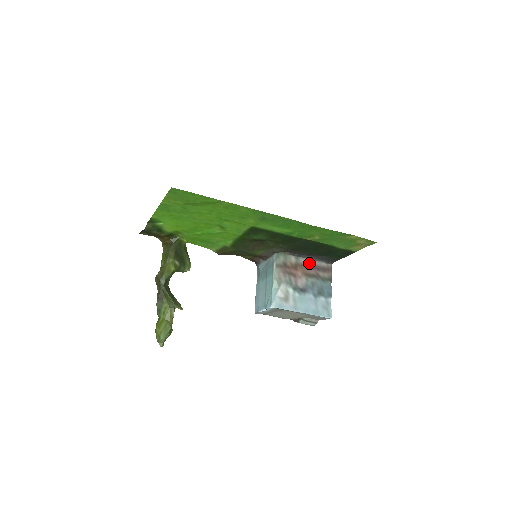
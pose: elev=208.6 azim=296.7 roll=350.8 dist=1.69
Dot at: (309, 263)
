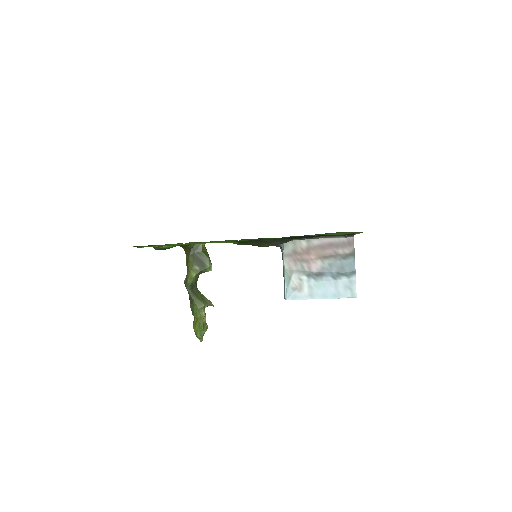
Dot at: (324, 242)
